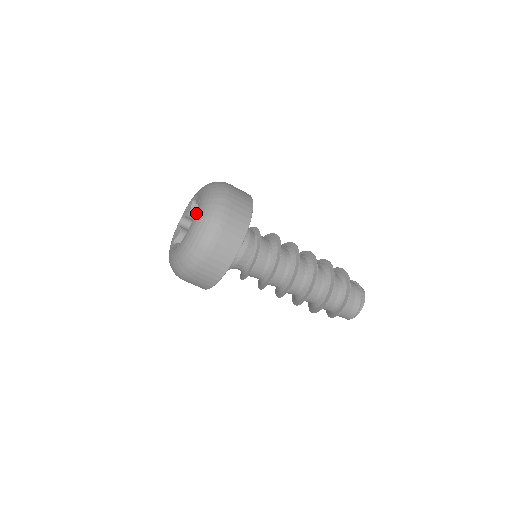
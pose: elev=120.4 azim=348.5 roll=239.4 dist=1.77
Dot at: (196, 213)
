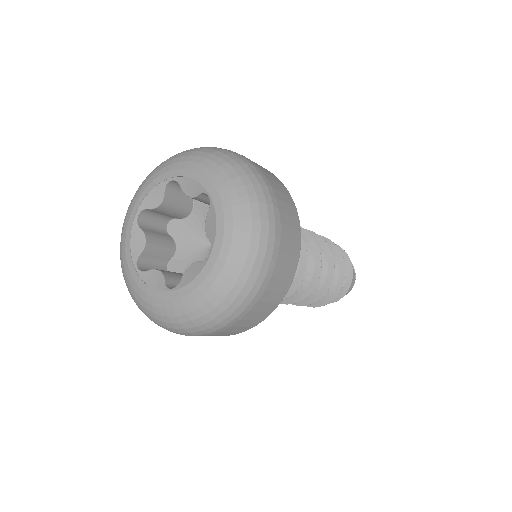
Dot at: (200, 179)
